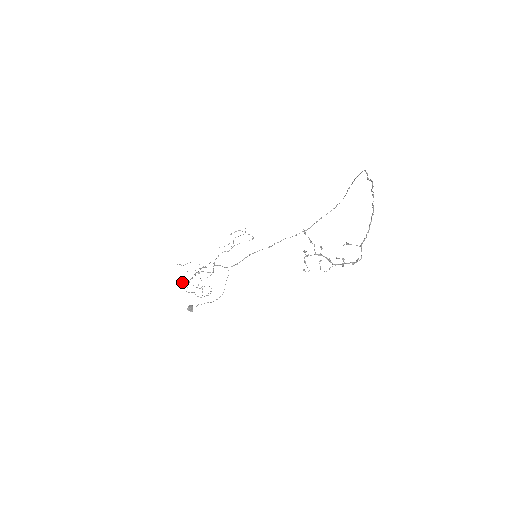
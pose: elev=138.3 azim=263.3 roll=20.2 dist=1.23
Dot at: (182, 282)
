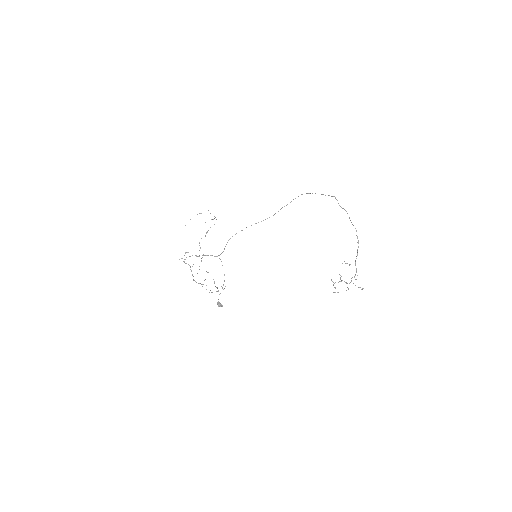
Dot at: occluded
